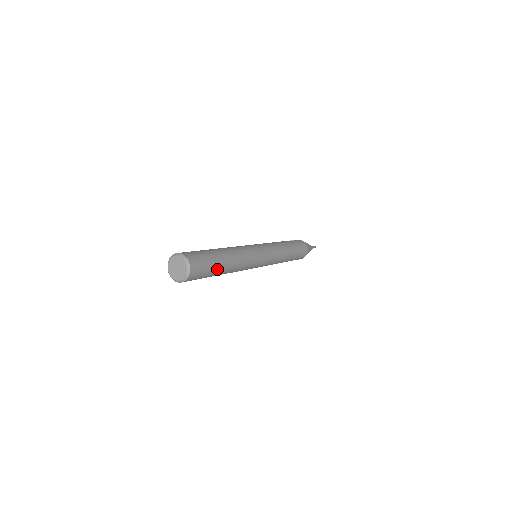
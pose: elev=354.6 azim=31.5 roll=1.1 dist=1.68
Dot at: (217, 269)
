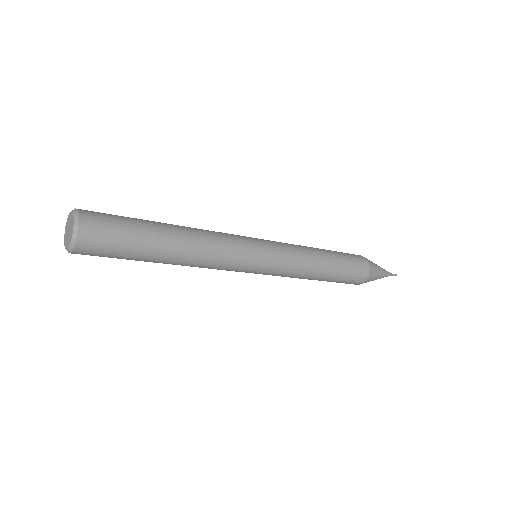
Dot at: (146, 245)
